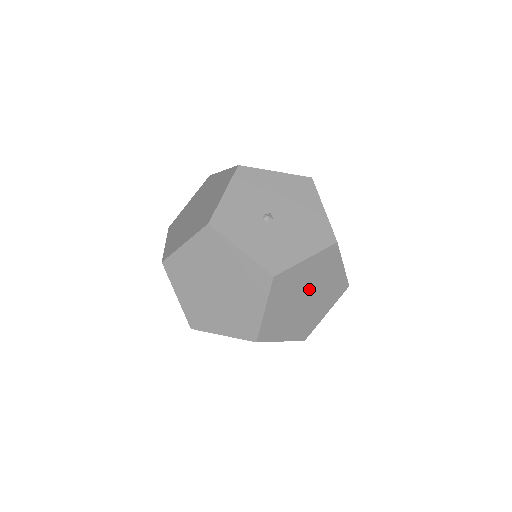
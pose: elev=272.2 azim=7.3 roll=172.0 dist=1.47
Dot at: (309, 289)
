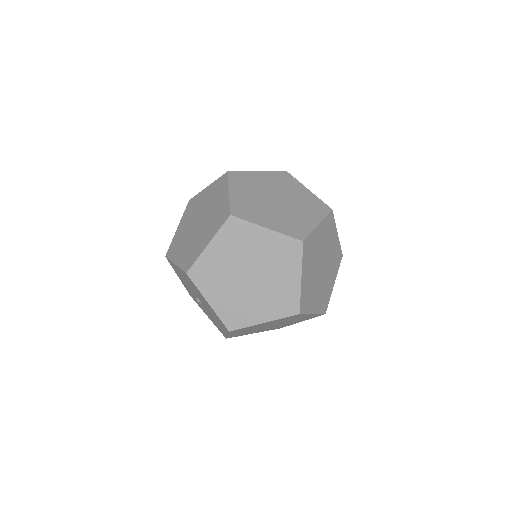
Dot at: (264, 327)
